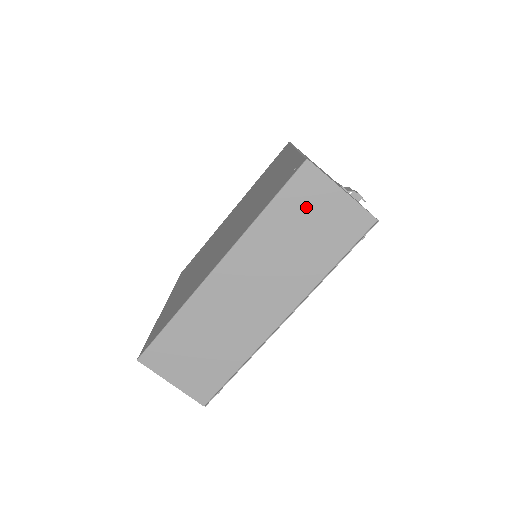
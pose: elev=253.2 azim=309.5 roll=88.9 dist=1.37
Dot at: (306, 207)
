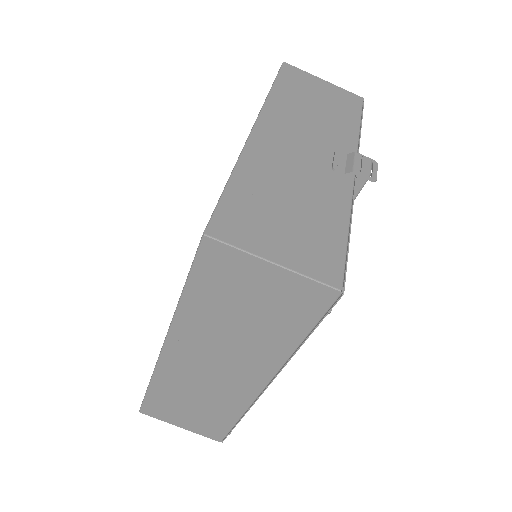
Dot at: (232, 288)
